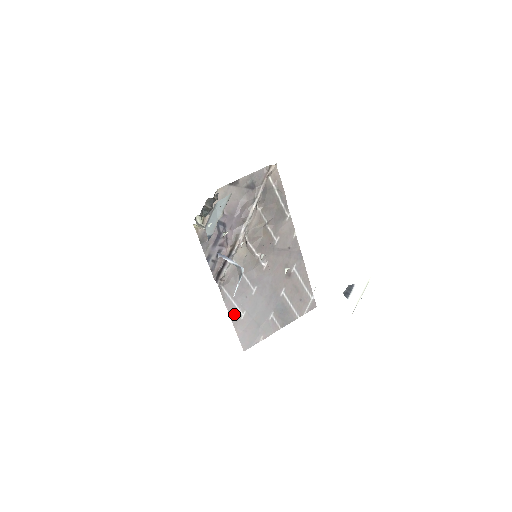
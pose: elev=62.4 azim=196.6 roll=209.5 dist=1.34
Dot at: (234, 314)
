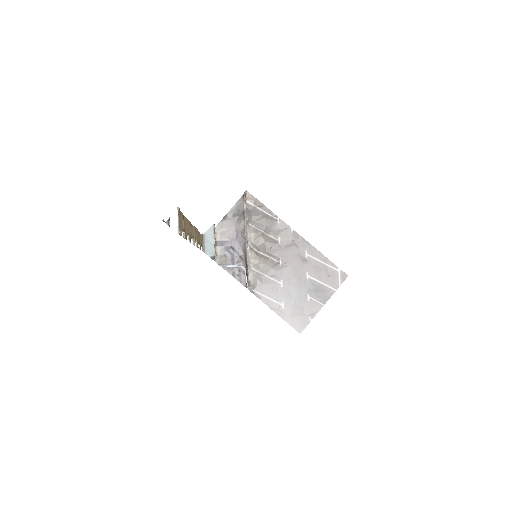
Dot at: (275, 307)
